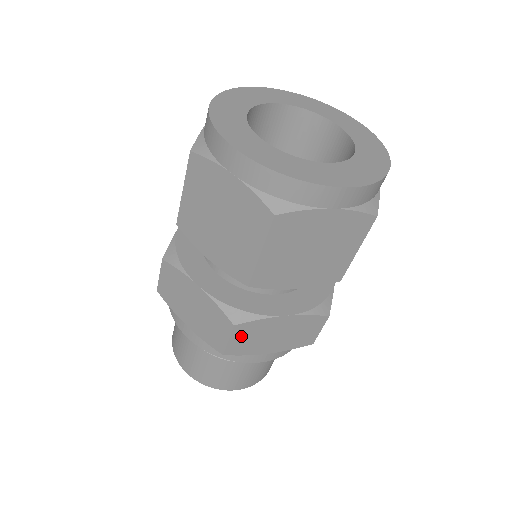
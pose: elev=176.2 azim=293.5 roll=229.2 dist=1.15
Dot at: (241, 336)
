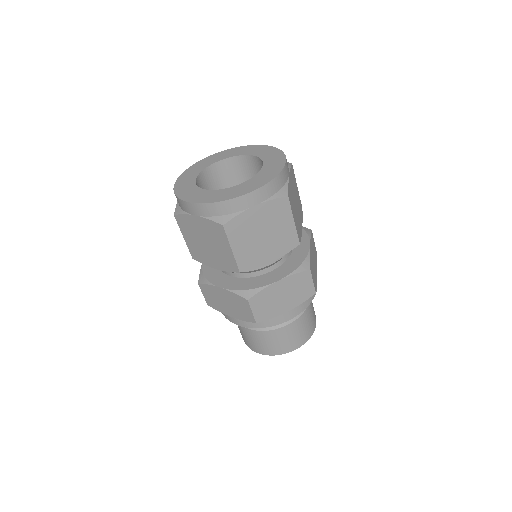
Dot at: (312, 274)
